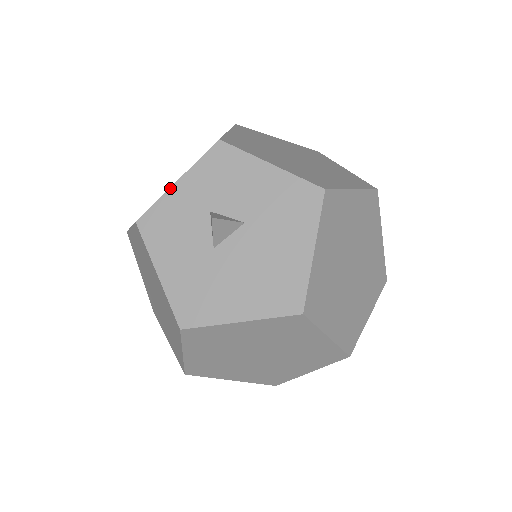
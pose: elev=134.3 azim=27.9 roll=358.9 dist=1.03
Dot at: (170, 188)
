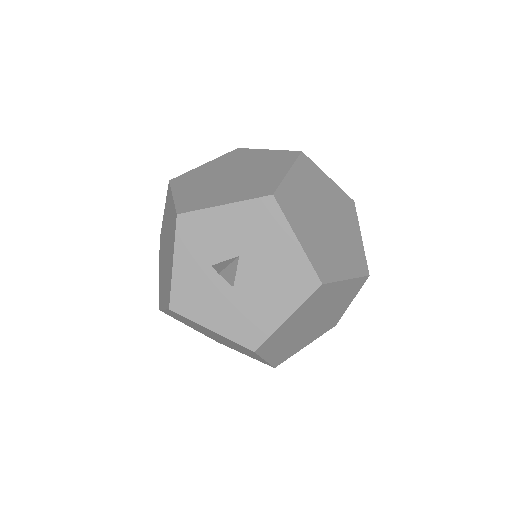
Dot at: (172, 271)
